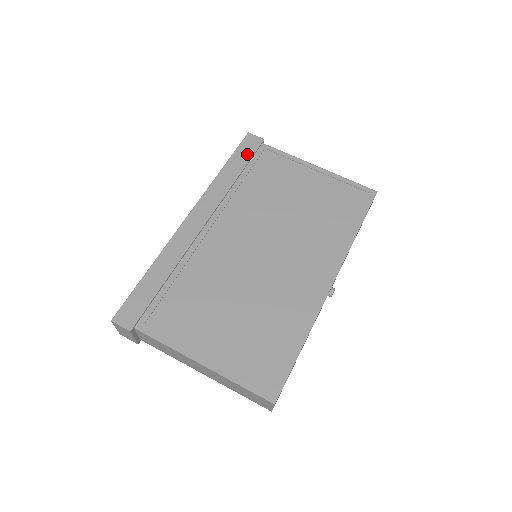
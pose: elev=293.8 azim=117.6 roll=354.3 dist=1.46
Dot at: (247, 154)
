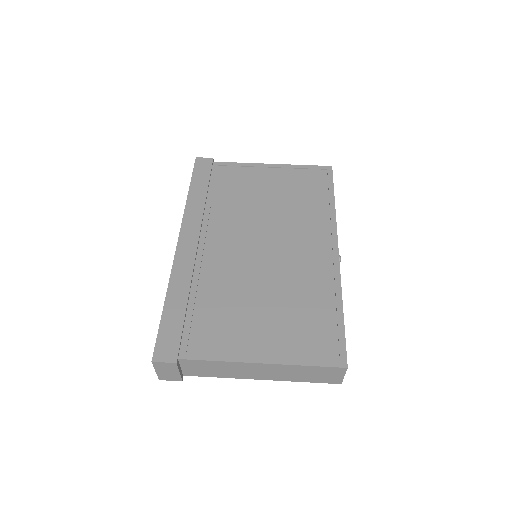
Dot at: (204, 174)
